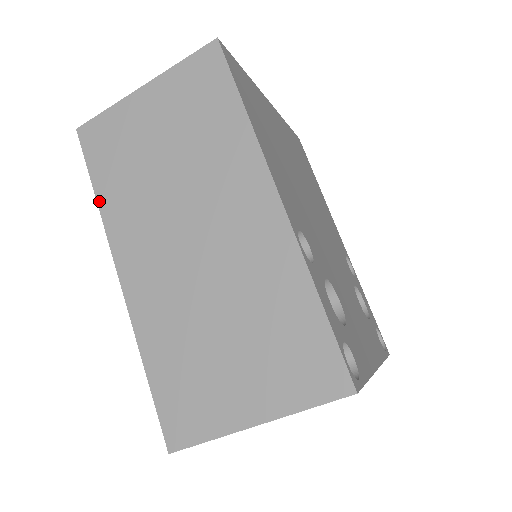
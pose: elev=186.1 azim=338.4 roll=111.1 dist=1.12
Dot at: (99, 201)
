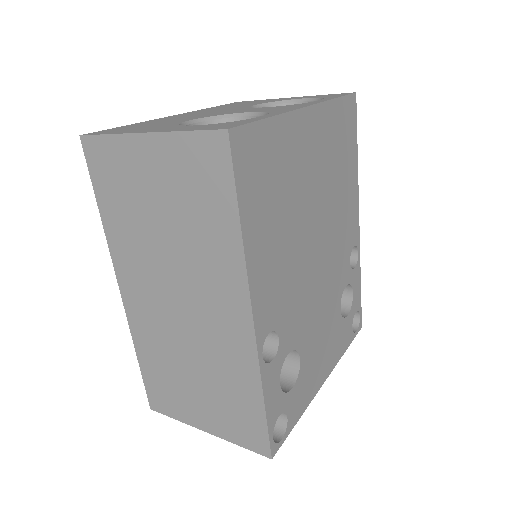
Dot at: (103, 221)
